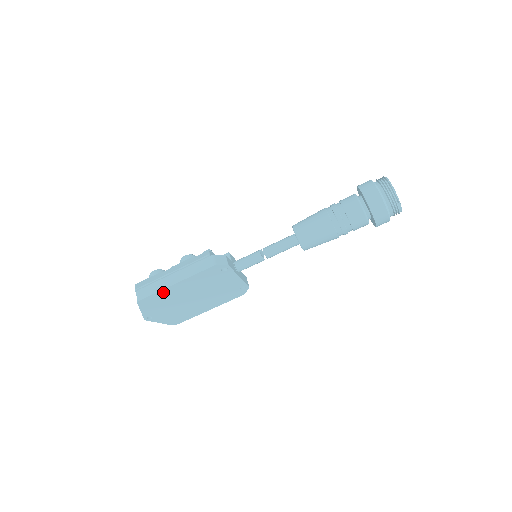
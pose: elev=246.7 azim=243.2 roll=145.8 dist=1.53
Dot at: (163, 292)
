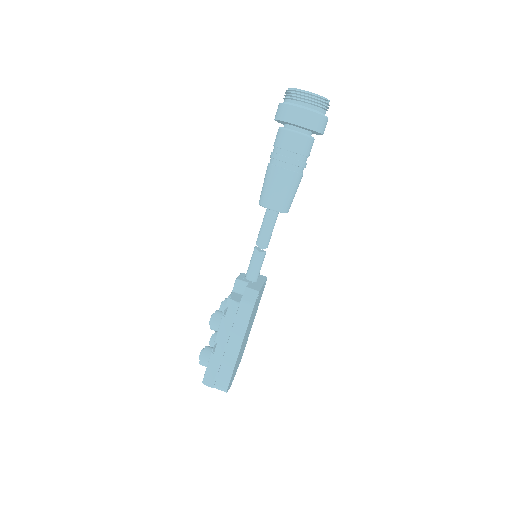
Dot at: (235, 364)
